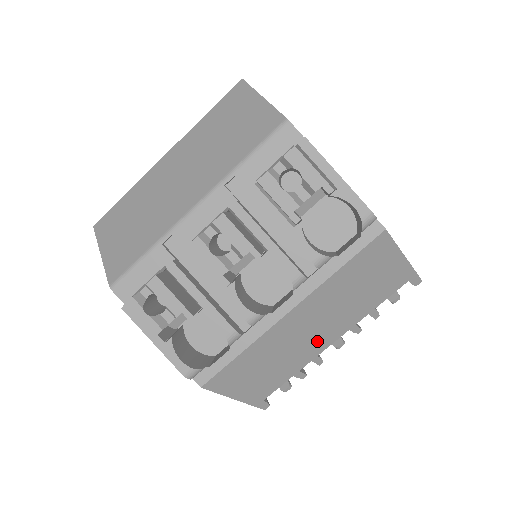
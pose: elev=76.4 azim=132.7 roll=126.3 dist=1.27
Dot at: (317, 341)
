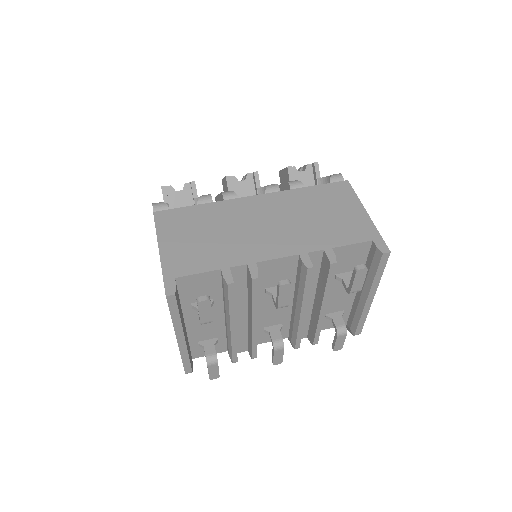
Dot at: (263, 243)
